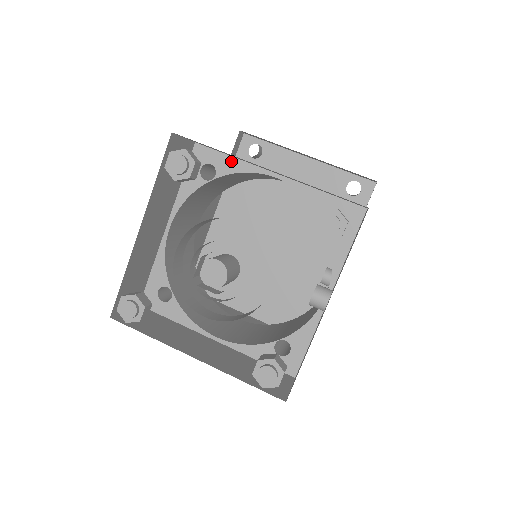
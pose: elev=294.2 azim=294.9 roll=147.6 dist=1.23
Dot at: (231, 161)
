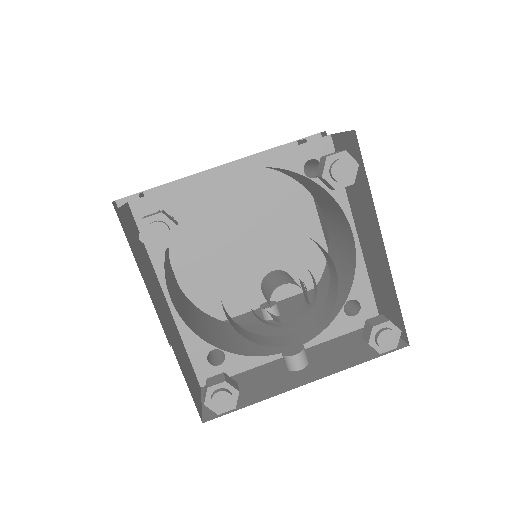
Dot at: occluded
